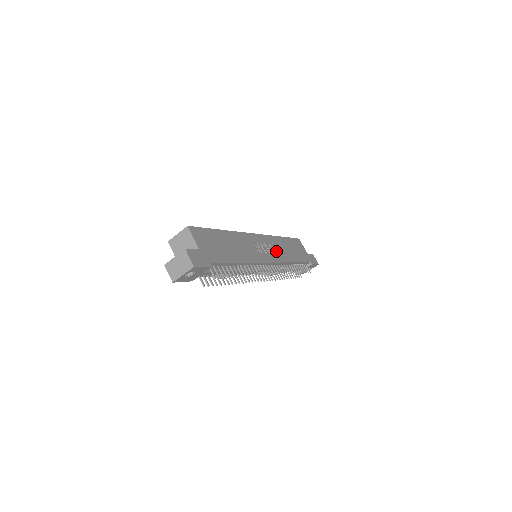
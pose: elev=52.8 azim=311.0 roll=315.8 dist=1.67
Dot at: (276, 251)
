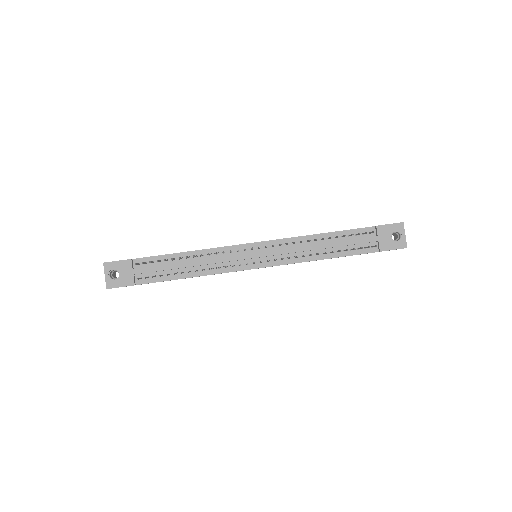
Dot at: occluded
